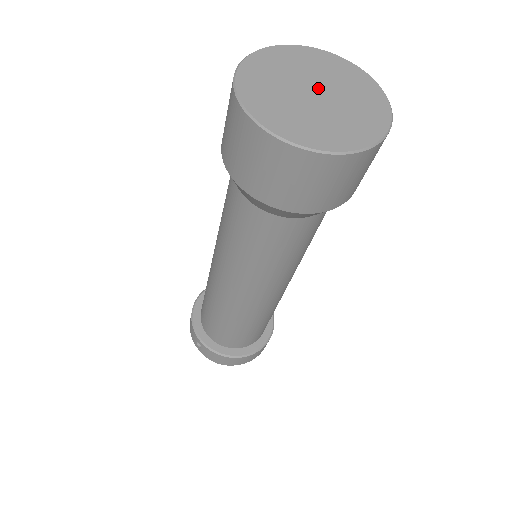
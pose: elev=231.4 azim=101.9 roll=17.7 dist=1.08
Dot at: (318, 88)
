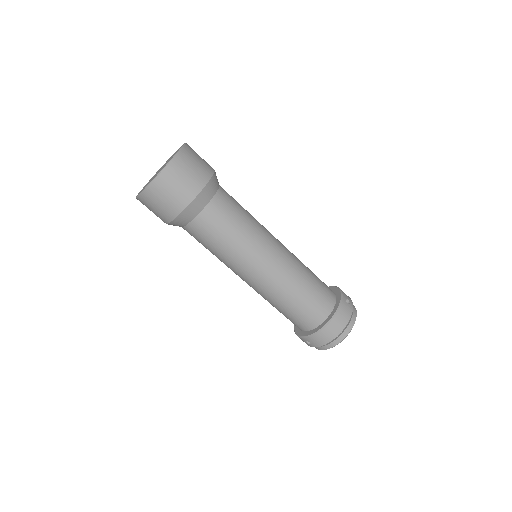
Dot at: occluded
